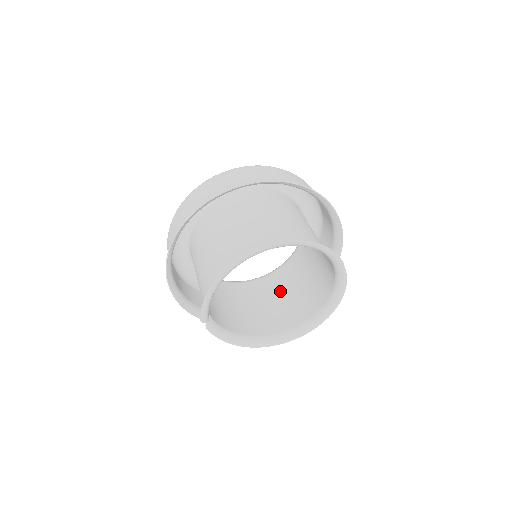
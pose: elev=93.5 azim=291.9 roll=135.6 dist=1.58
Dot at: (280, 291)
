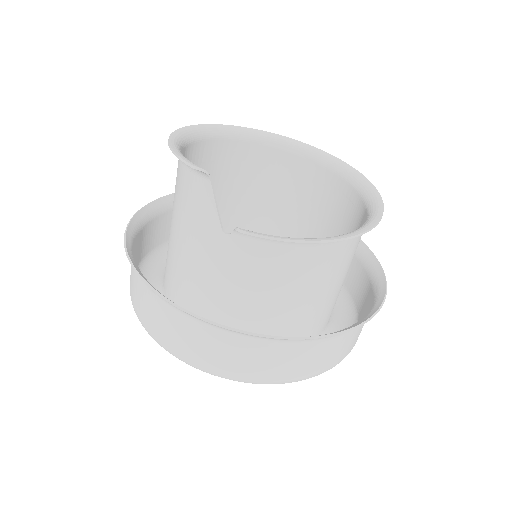
Dot at: occluded
